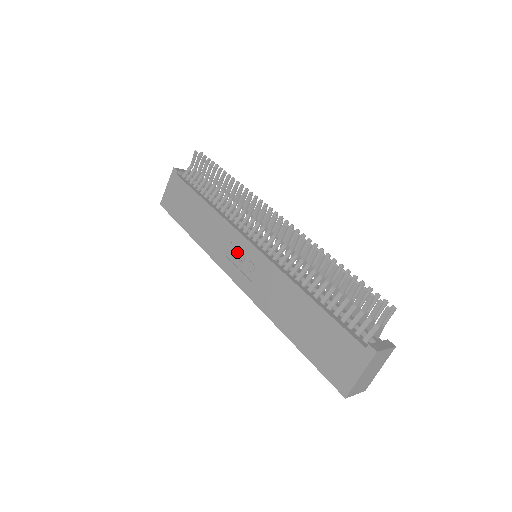
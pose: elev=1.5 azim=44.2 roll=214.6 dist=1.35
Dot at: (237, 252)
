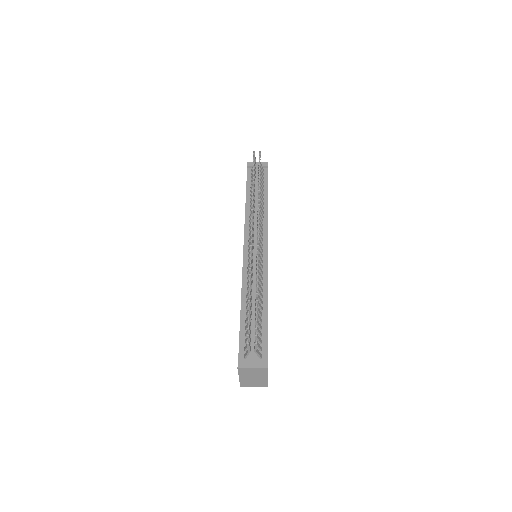
Dot at: occluded
